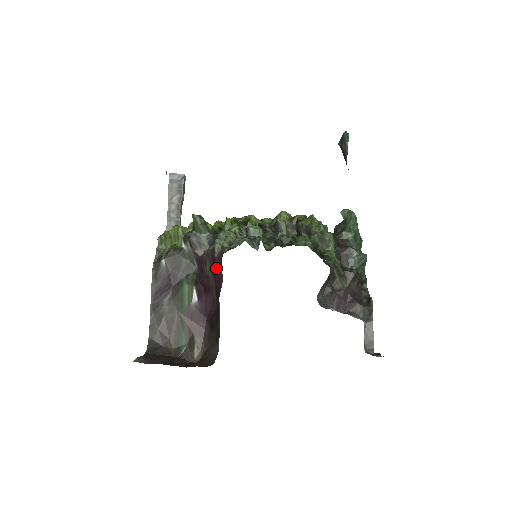
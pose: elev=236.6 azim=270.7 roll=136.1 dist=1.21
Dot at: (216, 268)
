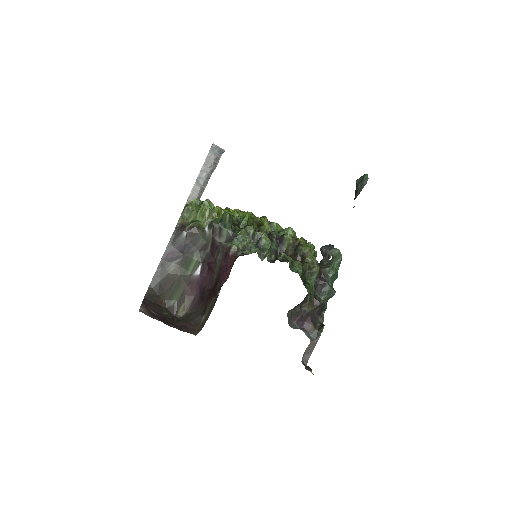
Dot at: (226, 263)
